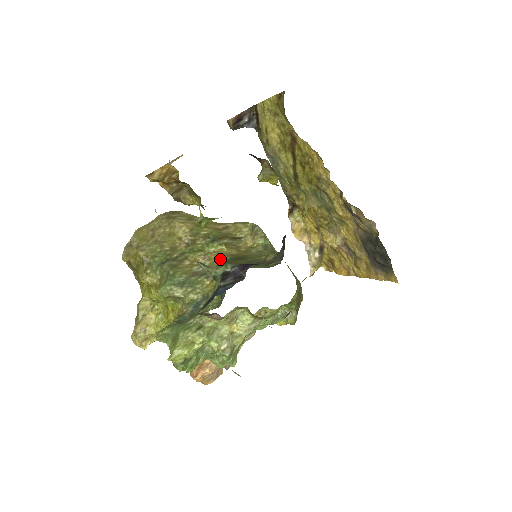
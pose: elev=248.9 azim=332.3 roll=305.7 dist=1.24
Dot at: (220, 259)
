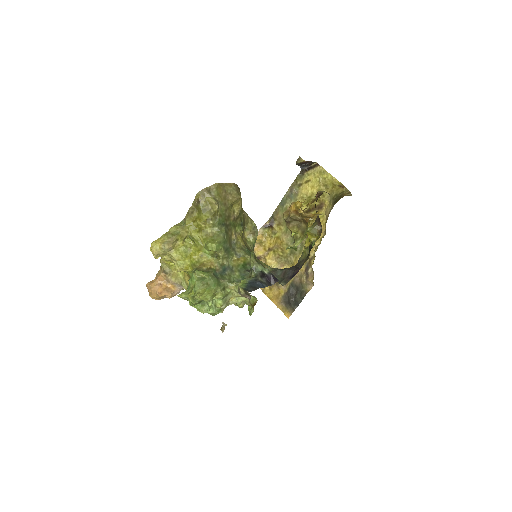
Dot at: (242, 243)
